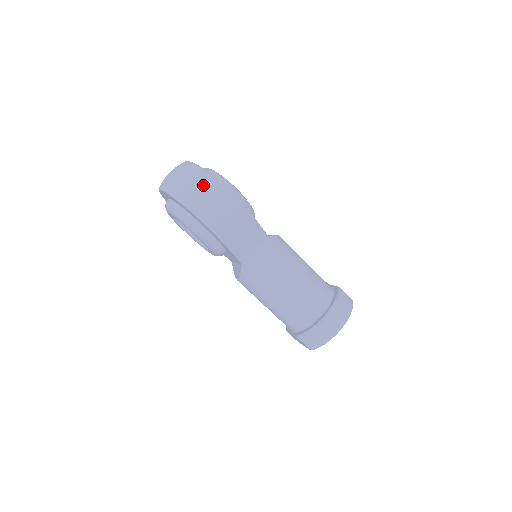
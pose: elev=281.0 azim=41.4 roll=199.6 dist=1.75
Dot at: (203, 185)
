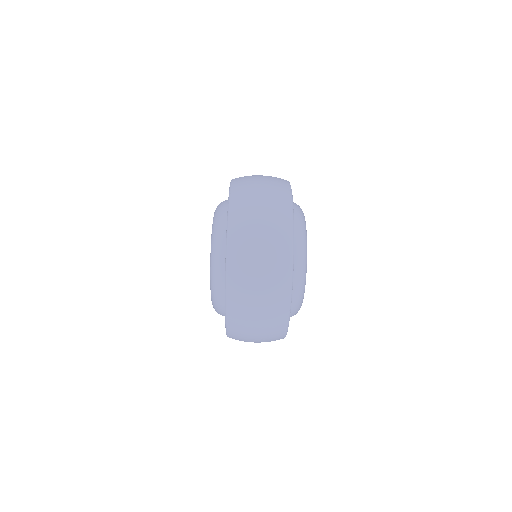
Dot at: (266, 340)
